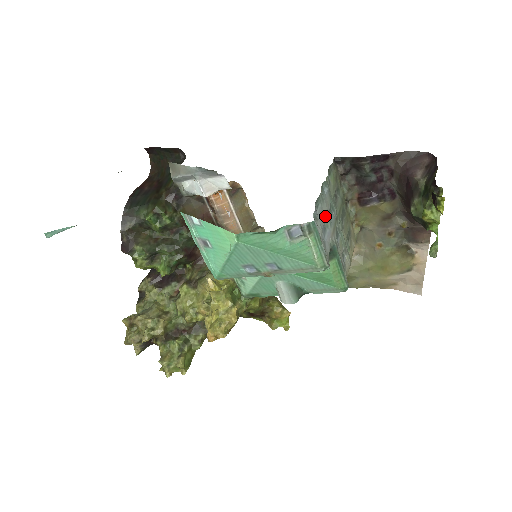
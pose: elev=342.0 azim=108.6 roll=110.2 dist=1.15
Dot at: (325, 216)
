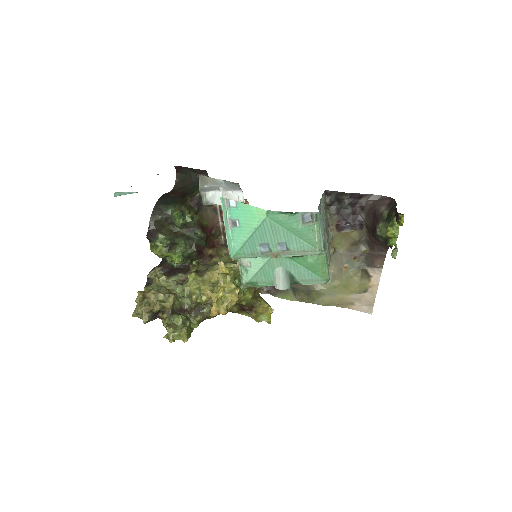
Dot at: occluded
